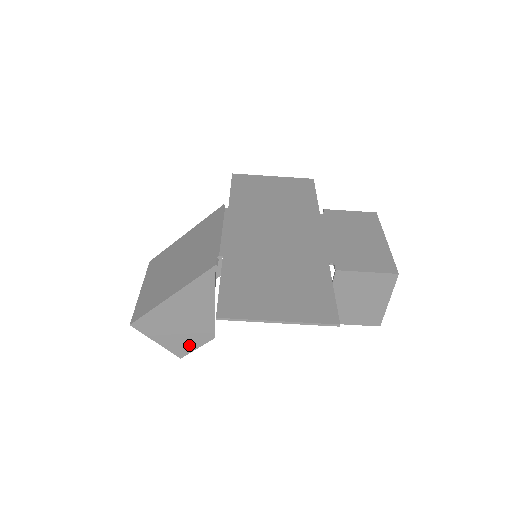
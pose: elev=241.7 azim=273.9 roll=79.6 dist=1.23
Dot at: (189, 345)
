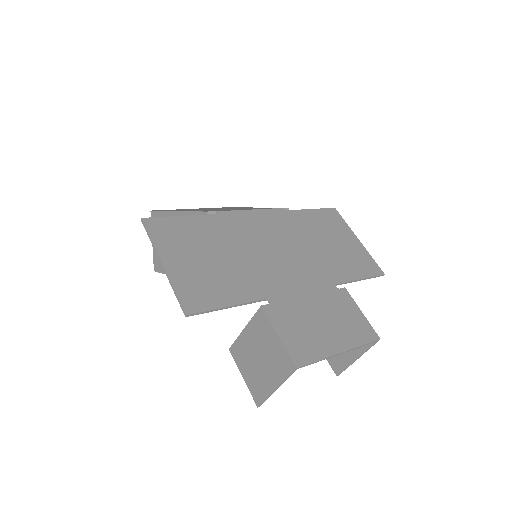
Dot at: occluded
